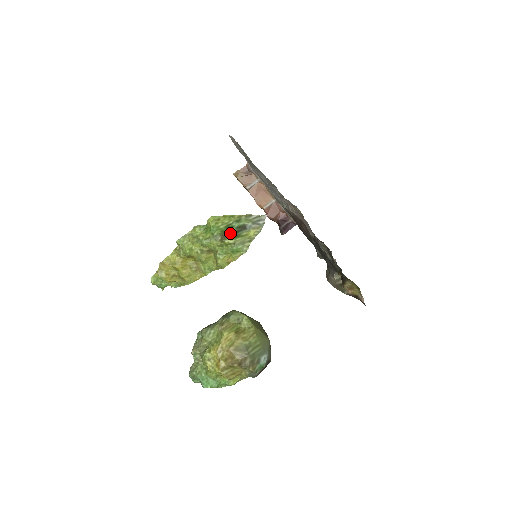
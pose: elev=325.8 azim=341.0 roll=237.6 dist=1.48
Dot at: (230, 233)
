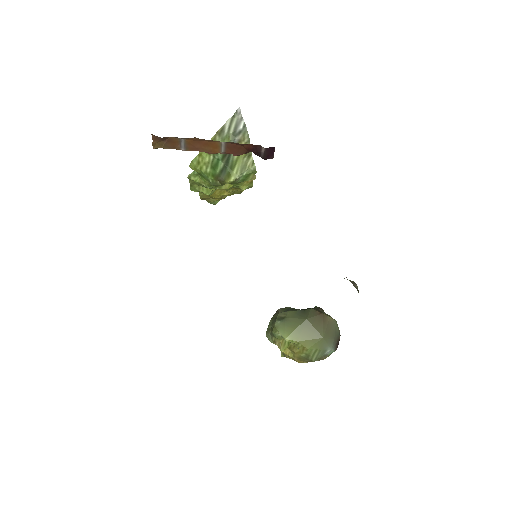
Dot at: (222, 172)
